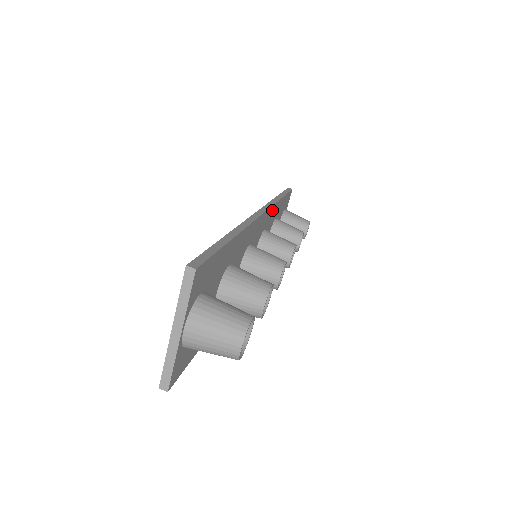
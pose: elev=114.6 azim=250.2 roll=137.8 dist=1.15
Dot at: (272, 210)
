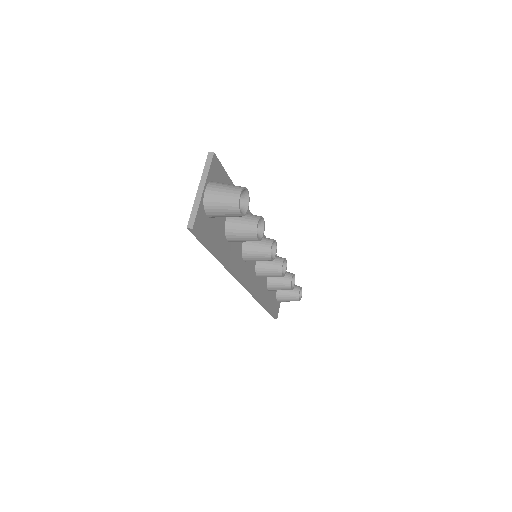
Dot at: occluded
